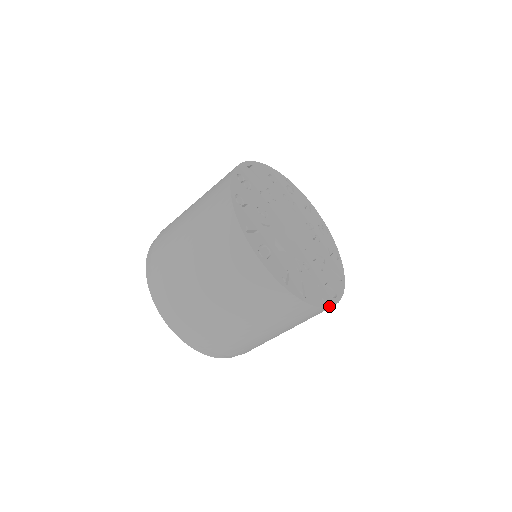
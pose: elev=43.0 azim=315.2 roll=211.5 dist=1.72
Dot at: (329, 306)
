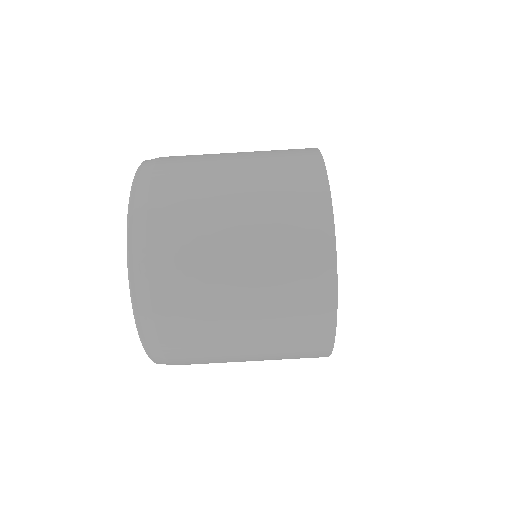
Dot at: occluded
